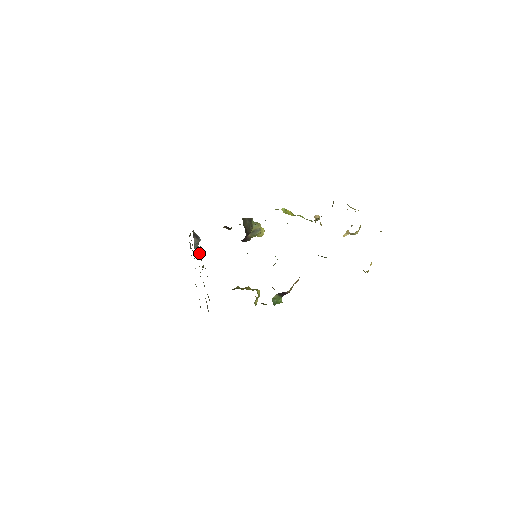
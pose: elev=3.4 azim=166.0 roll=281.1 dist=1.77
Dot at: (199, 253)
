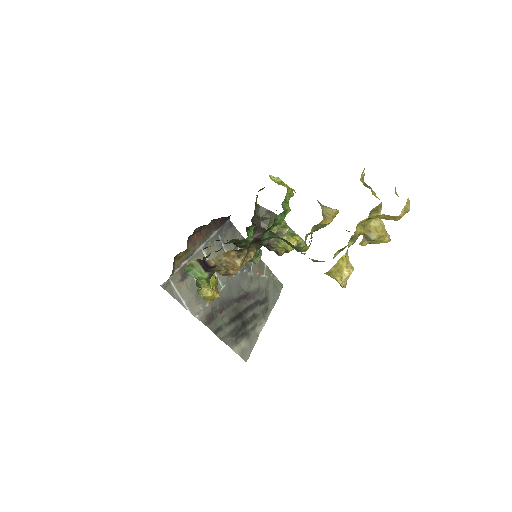
Dot at: (215, 242)
